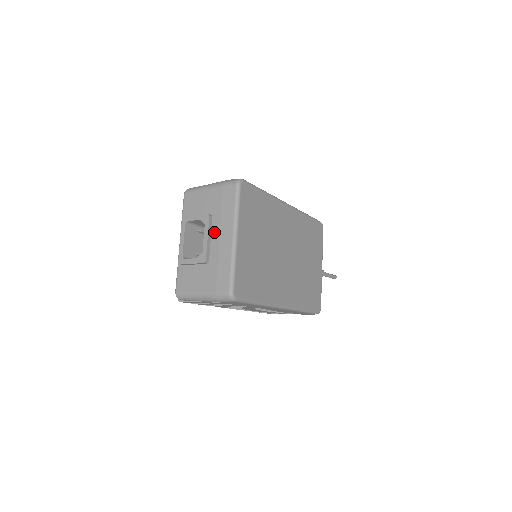
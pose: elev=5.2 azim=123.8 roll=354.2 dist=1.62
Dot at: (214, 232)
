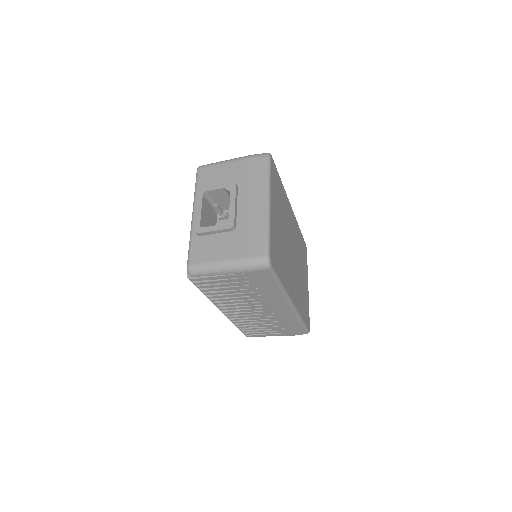
Dot at: (241, 200)
